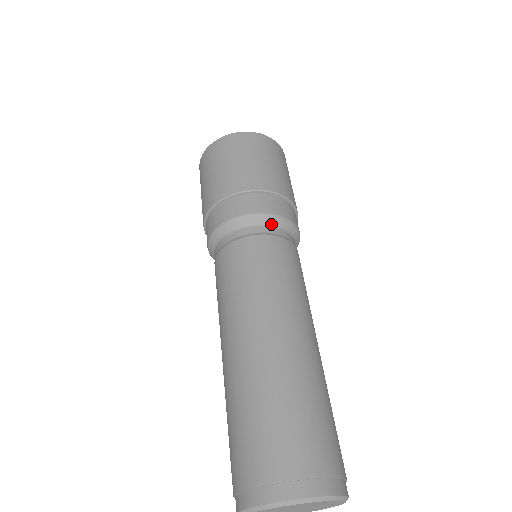
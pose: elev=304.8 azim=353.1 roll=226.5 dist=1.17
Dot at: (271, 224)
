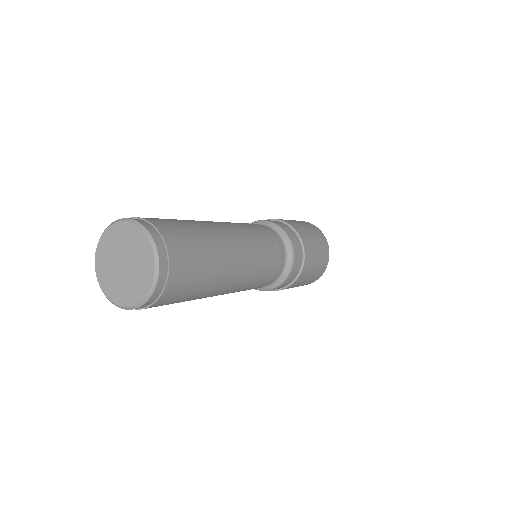
Dot at: (266, 225)
